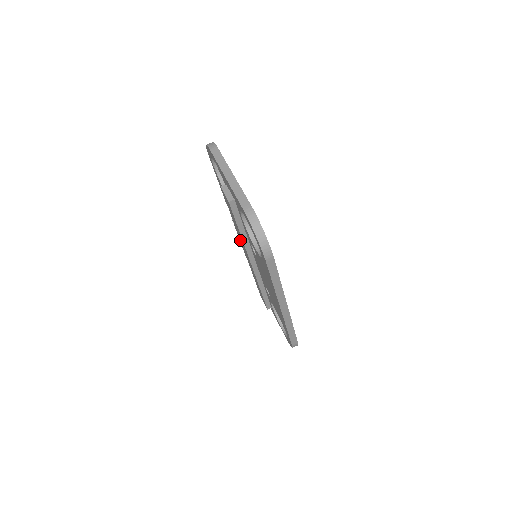
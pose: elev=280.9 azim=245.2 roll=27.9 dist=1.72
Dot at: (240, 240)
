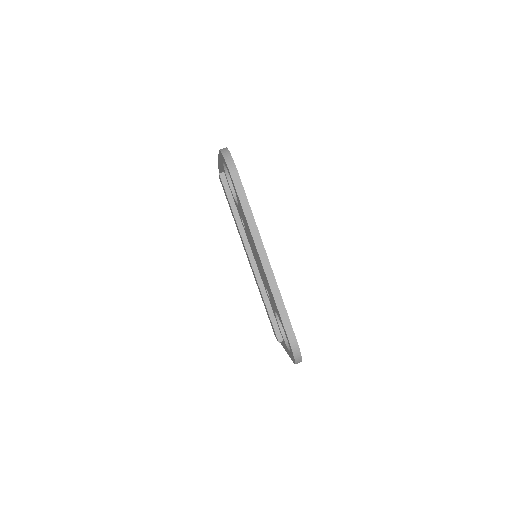
Dot at: occluded
